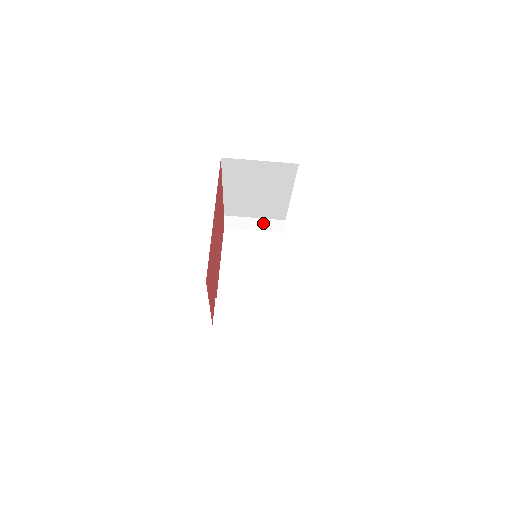
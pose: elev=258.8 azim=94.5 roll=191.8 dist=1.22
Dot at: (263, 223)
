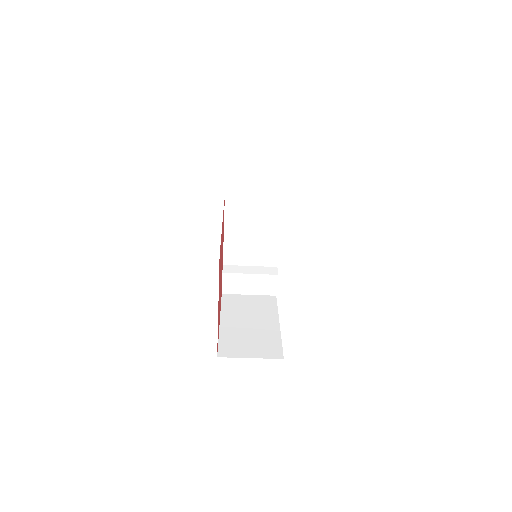
Dot at: occluded
